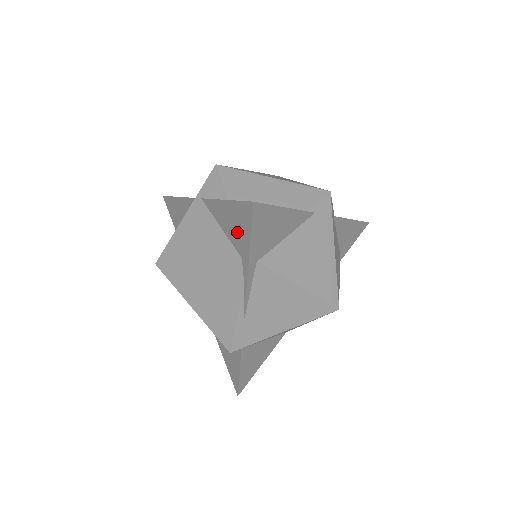
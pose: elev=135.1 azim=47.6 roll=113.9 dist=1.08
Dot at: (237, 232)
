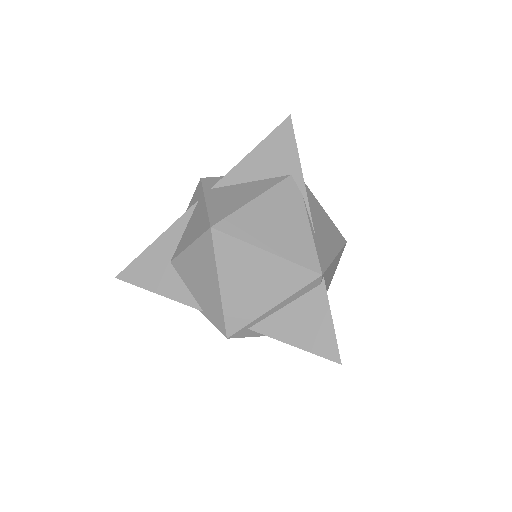
Dot at: (277, 159)
